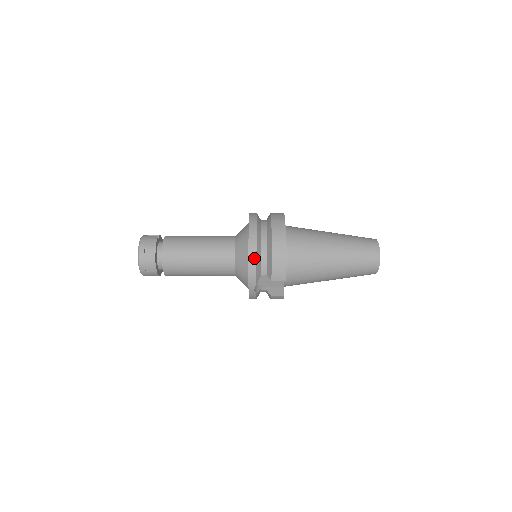
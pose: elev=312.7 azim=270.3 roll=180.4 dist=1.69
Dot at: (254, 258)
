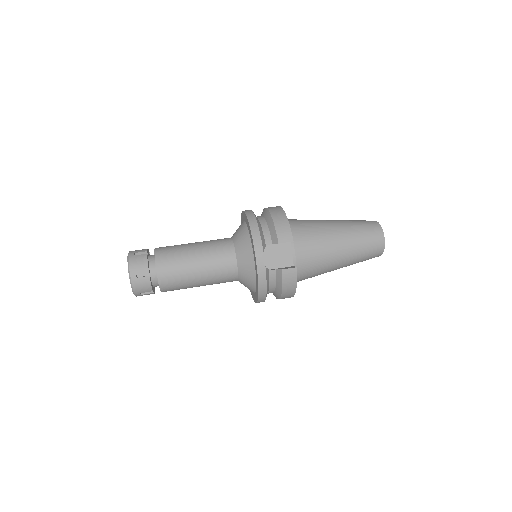
Dot at: (255, 224)
